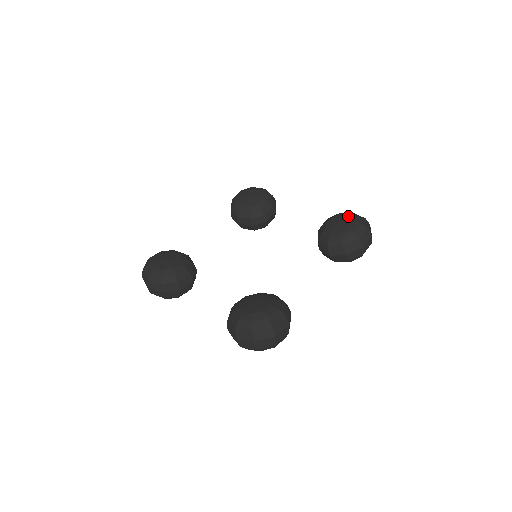
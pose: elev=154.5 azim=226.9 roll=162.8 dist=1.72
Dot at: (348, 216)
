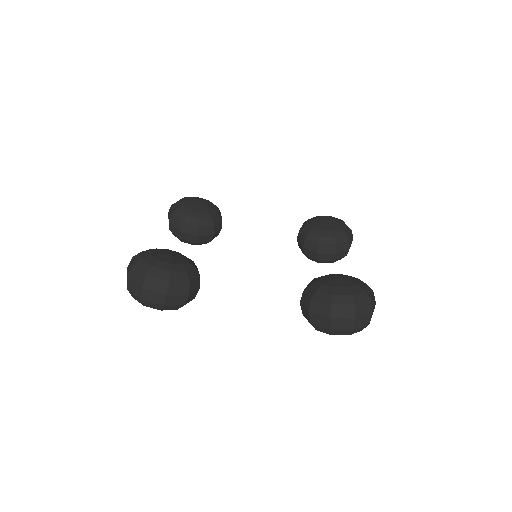
Dot at: (355, 281)
